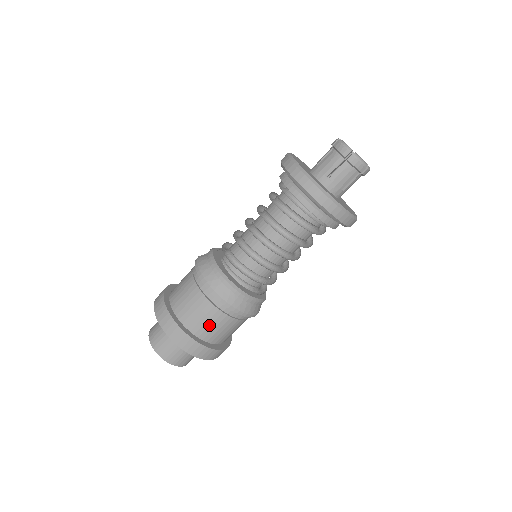
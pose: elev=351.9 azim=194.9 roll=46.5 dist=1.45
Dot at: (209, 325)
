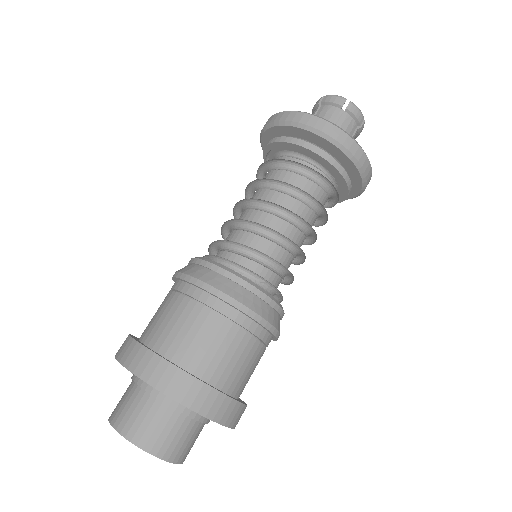
Dot at: (172, 326)
